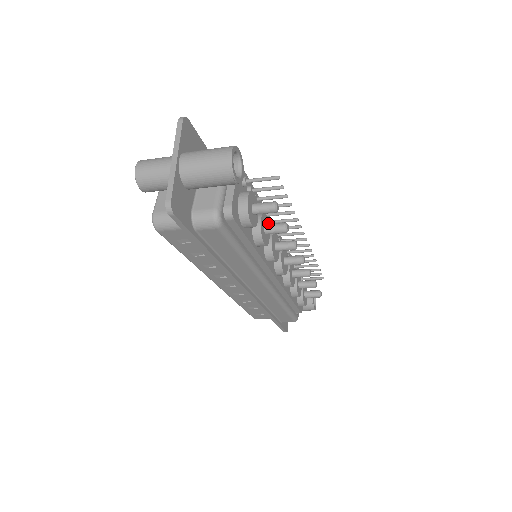
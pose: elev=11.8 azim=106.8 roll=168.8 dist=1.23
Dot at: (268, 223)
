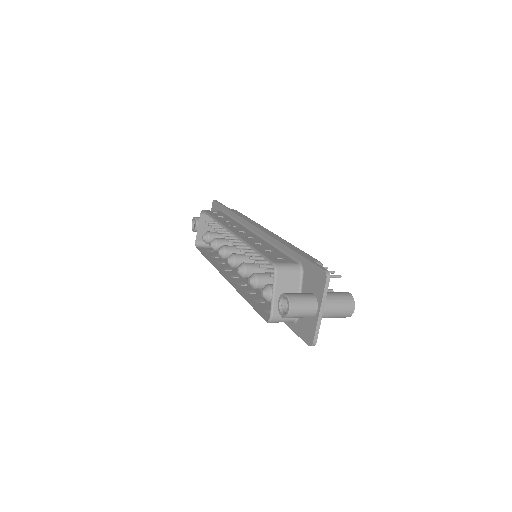
Dot at: occluded
